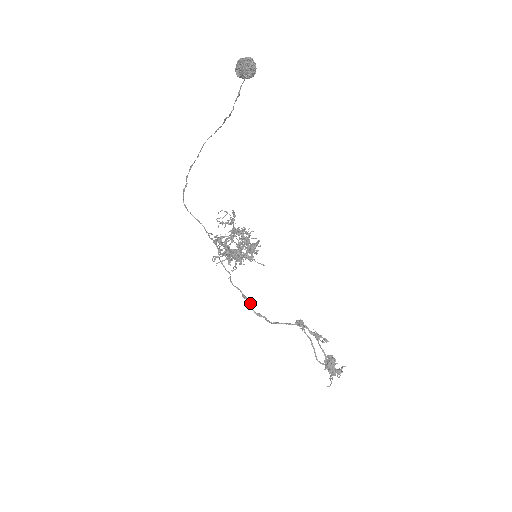
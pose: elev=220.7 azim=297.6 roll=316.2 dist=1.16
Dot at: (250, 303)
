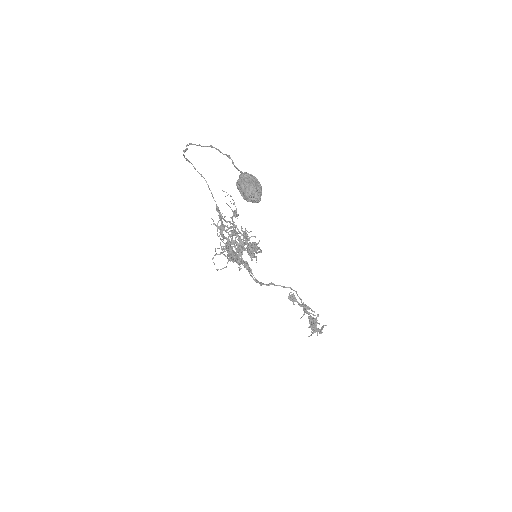
Dot at: occluded
